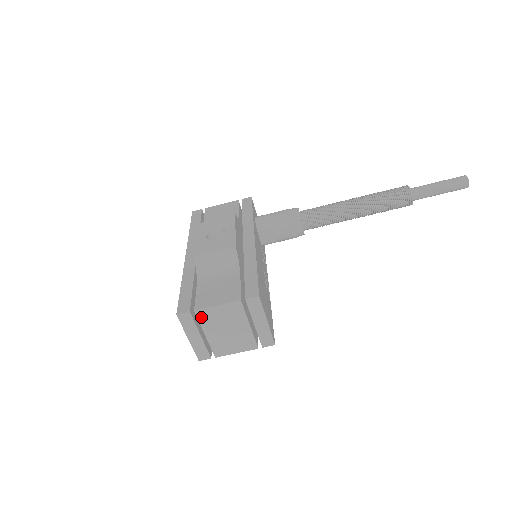
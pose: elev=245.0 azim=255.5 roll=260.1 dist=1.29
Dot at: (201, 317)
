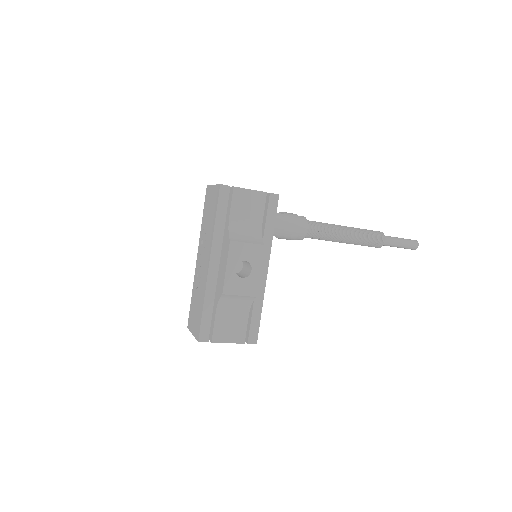
Dot at: occluded
